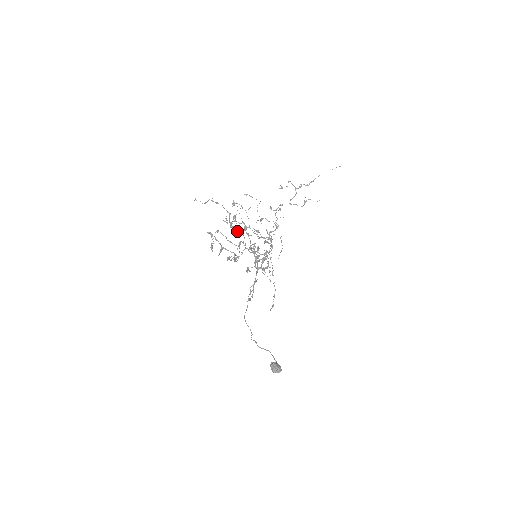
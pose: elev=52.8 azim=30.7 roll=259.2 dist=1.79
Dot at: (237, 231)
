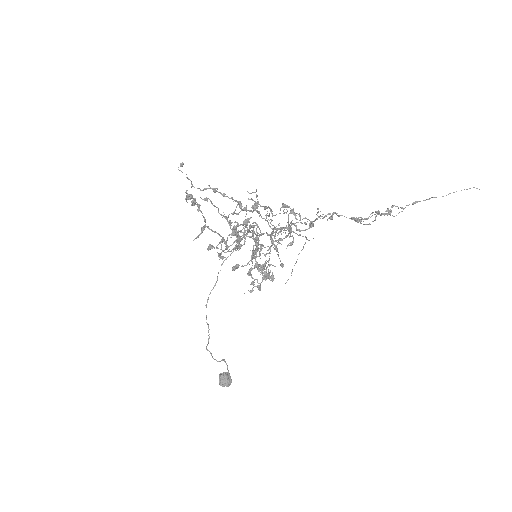
Dot at: (241, 238)
